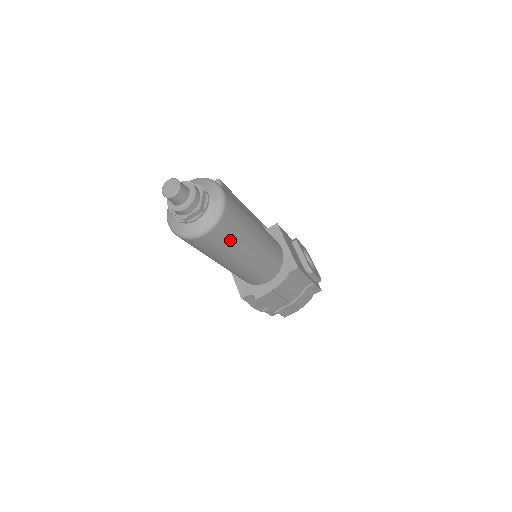
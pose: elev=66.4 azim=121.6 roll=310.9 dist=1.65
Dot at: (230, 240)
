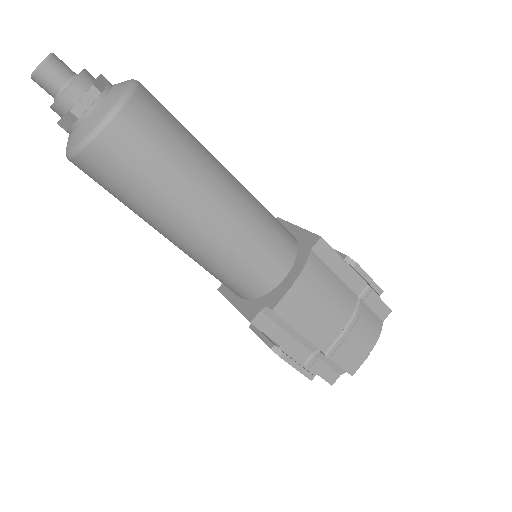
Dot at: (166, 149)
